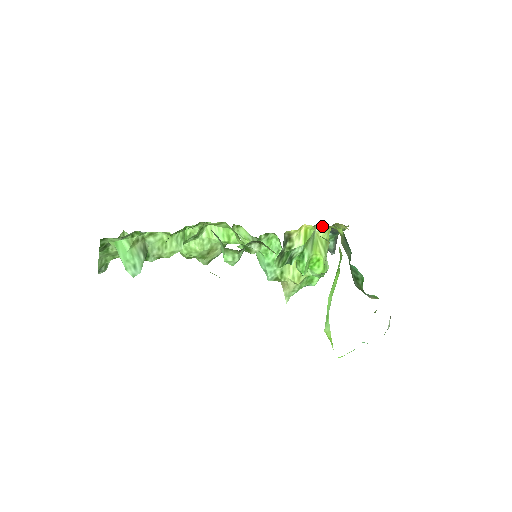
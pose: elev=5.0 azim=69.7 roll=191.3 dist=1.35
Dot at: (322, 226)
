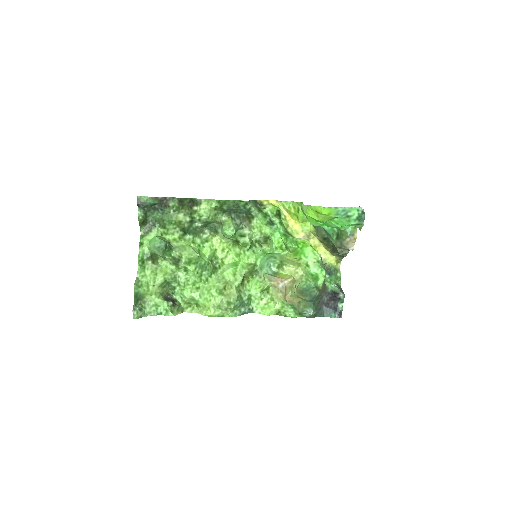
Dot at: (301, 238)
